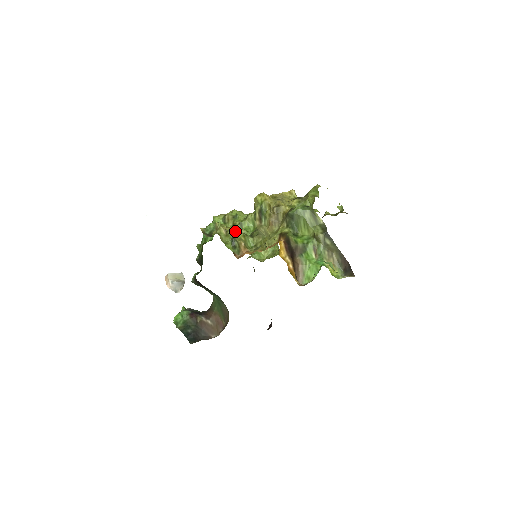
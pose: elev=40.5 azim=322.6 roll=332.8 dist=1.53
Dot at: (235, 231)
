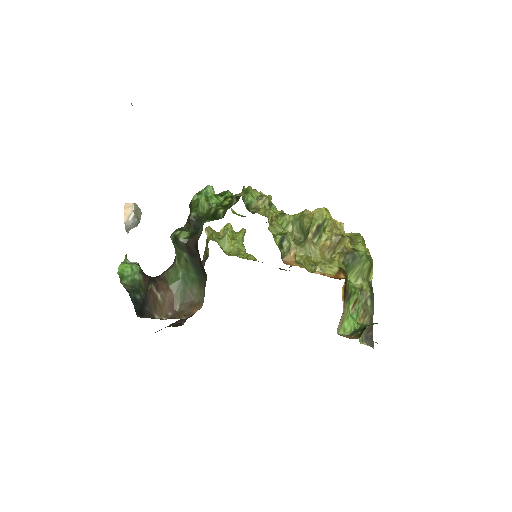
Dot at: (278, 225)
